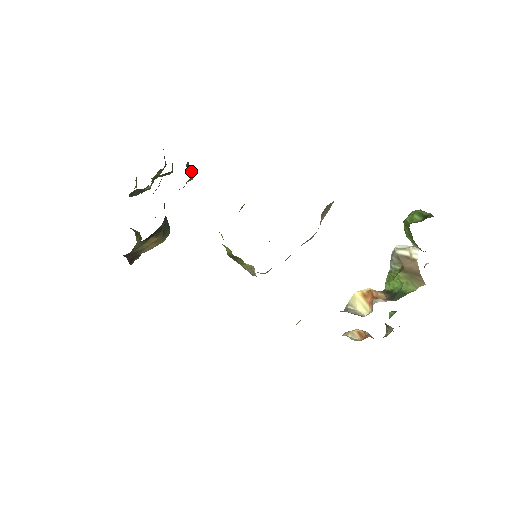
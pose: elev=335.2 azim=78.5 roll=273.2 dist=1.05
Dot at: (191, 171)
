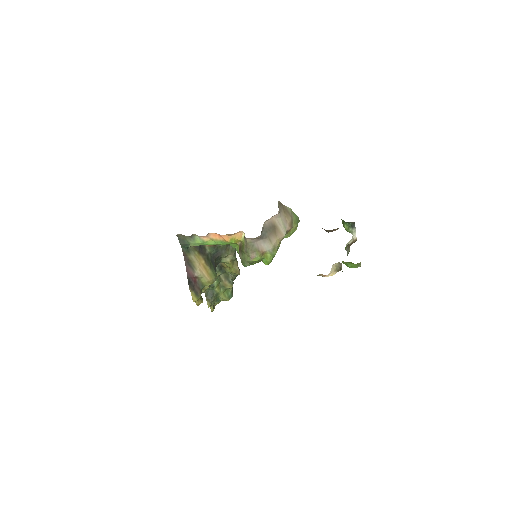
Dot at: (239, 270)
